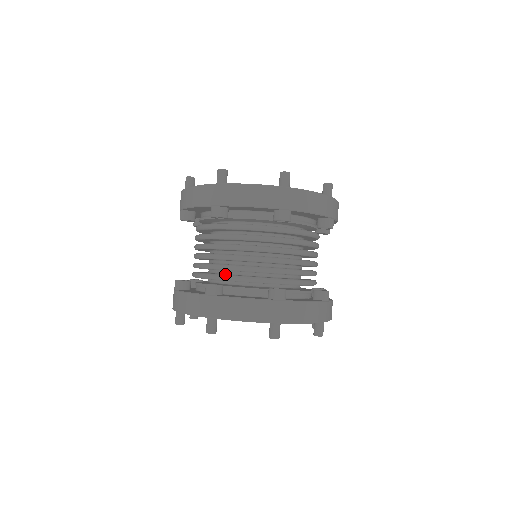
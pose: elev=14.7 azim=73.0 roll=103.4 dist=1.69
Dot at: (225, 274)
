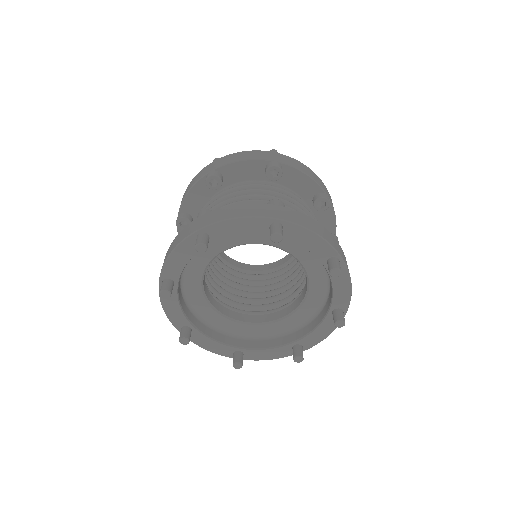
Dot at: occluded
